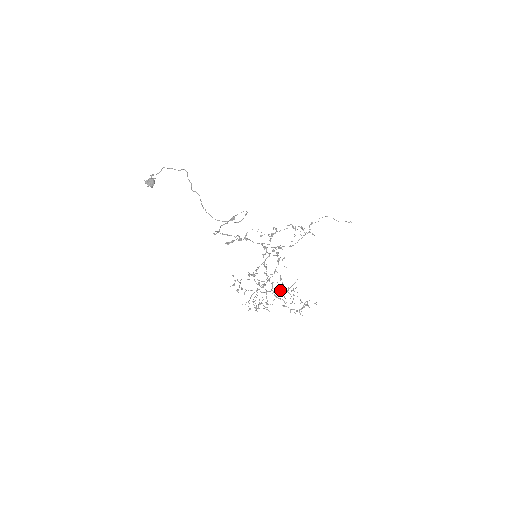
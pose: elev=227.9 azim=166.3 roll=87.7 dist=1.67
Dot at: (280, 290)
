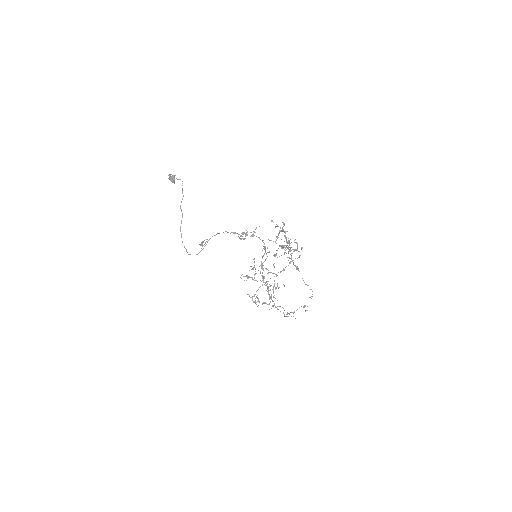
Dot at: (284, 286)
